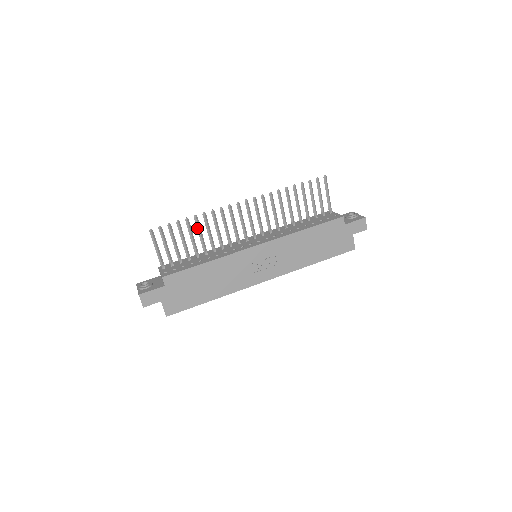
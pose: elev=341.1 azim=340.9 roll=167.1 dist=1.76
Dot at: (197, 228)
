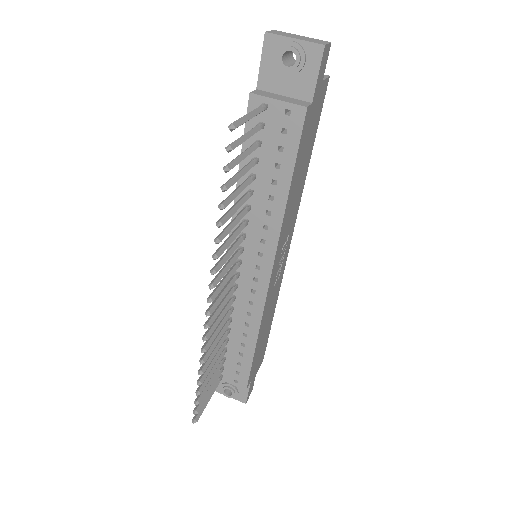
Dot at: (209, 361)
